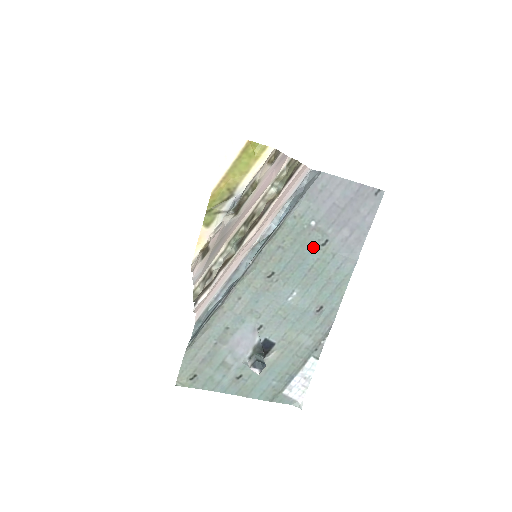
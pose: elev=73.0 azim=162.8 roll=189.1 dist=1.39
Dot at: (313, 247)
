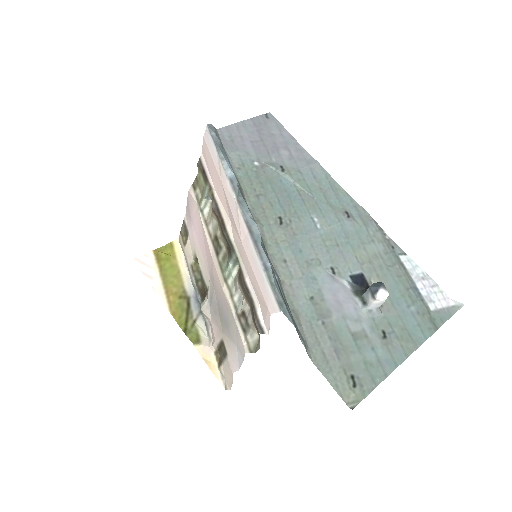
Dot at: (279, 178)
